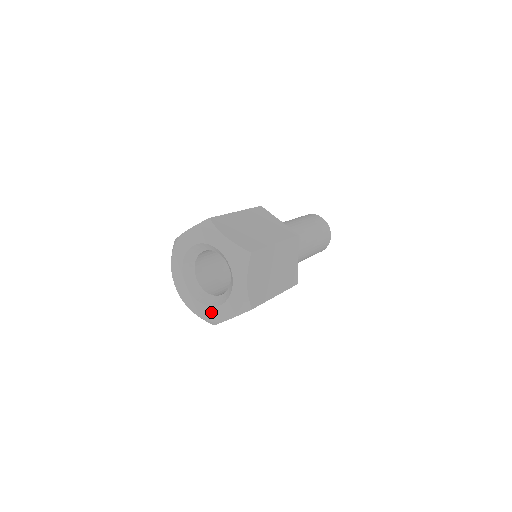
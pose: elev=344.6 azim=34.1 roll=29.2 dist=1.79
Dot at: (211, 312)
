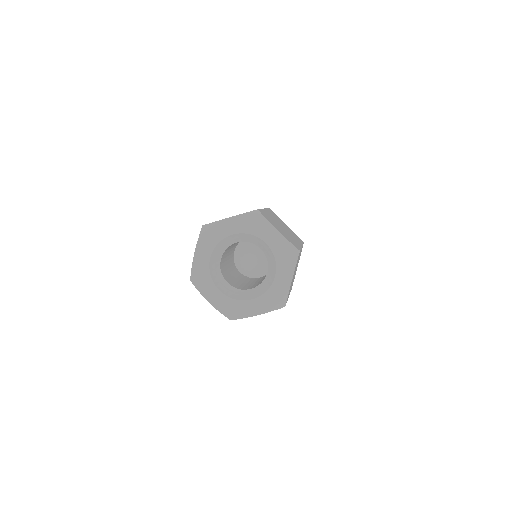
Dot at: (237, 306)
